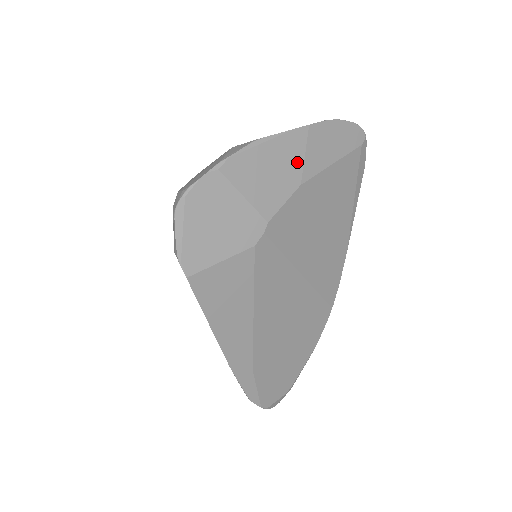
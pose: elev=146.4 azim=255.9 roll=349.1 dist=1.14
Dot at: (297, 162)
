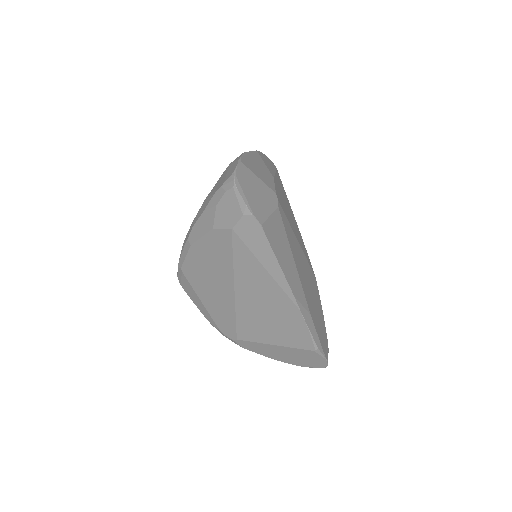
Dot at: (265, 167)
